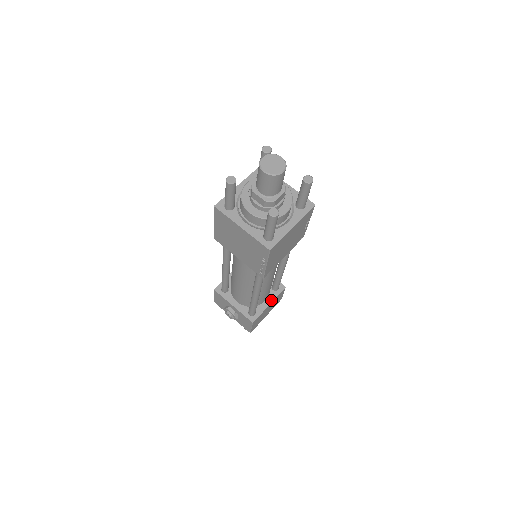
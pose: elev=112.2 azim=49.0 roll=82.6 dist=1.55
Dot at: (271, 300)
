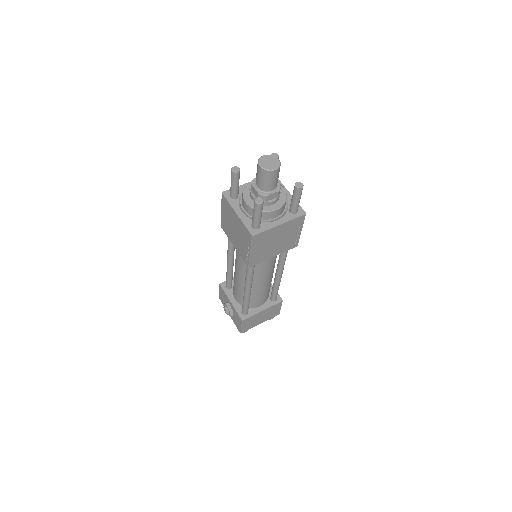
Dot at: (266, 307)
